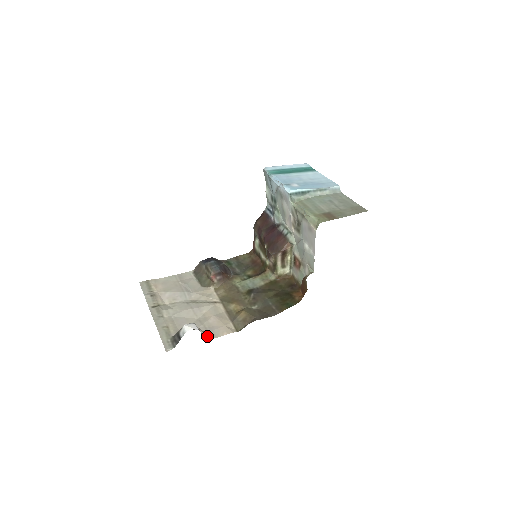
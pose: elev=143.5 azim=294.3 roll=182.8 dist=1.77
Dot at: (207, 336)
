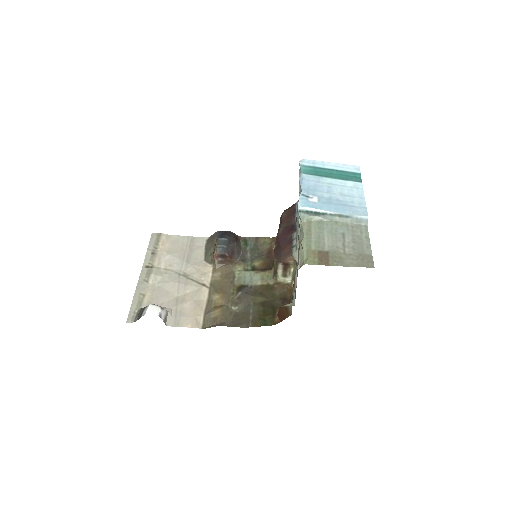
Dot at: (171, 321)
